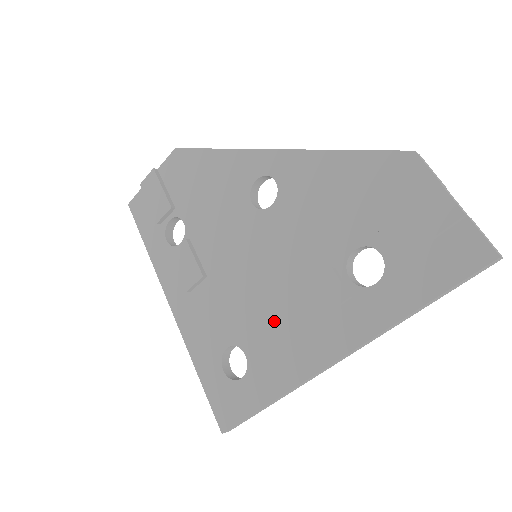
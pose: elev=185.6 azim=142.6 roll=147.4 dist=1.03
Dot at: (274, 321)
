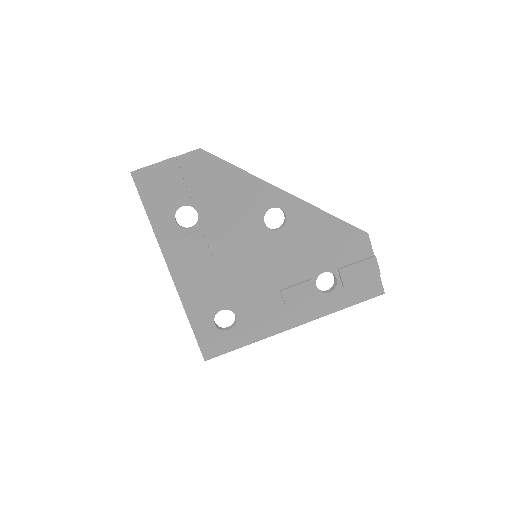
Dot at: (263, 300)
